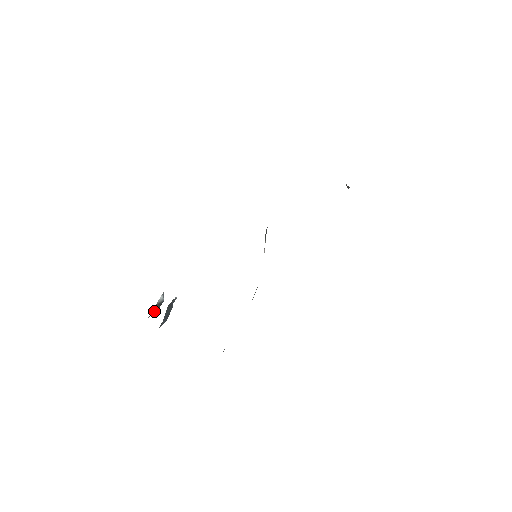
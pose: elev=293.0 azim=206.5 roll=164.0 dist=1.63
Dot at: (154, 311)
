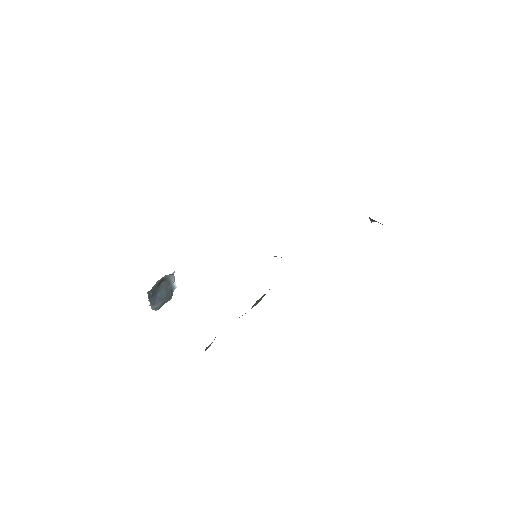
Dot at: occluded
